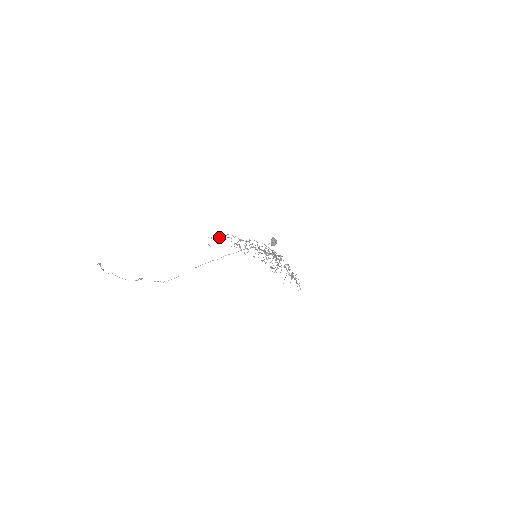
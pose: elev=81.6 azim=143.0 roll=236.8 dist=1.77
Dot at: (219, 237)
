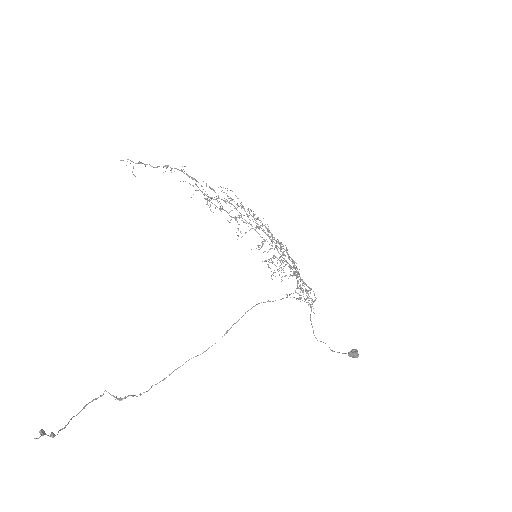
Dot at: (158, 166)
